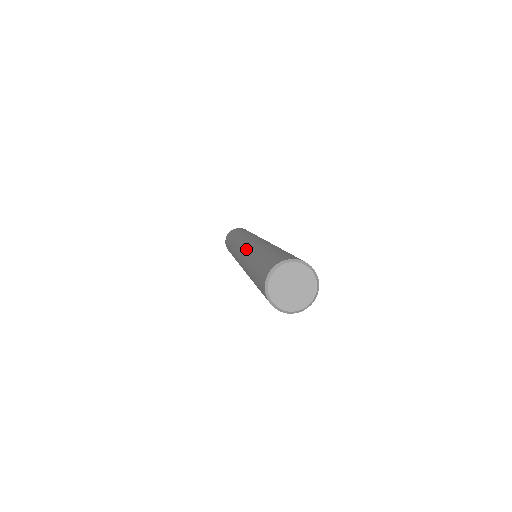
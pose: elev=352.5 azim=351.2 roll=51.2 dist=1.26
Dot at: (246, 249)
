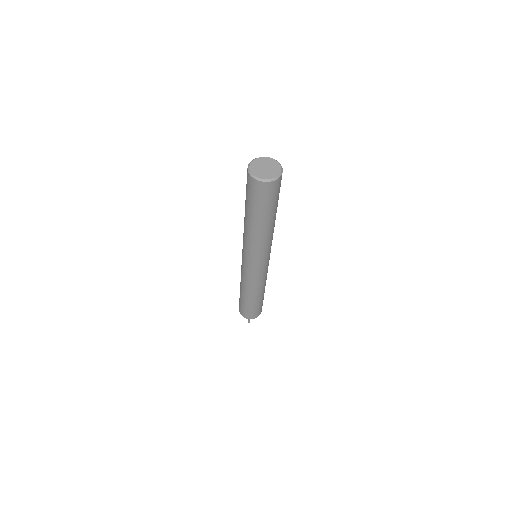
Dot at: (243, 241)
